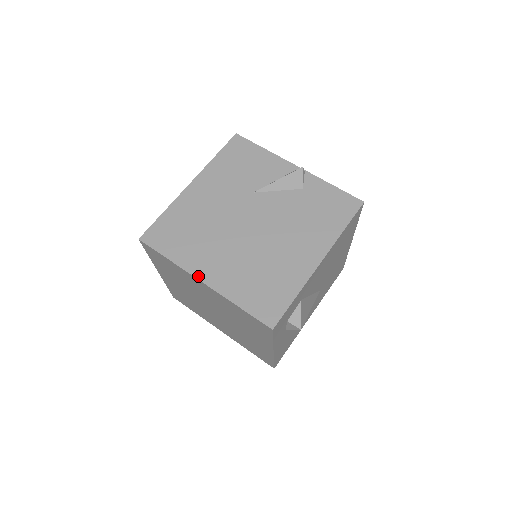
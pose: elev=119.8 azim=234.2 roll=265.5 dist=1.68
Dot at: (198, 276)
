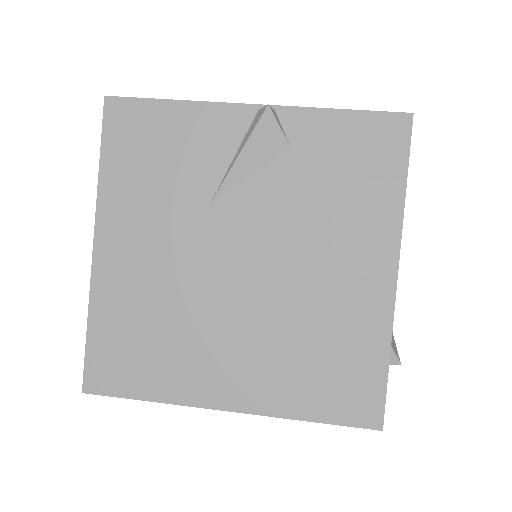
Dot at: (215, 405)
